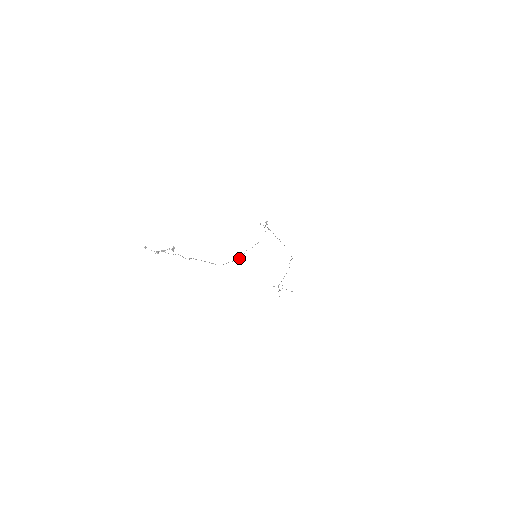
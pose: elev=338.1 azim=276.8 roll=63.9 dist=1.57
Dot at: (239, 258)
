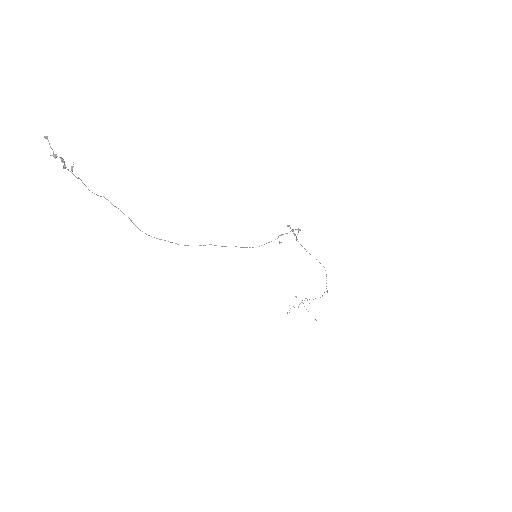
Dot at: occluded
